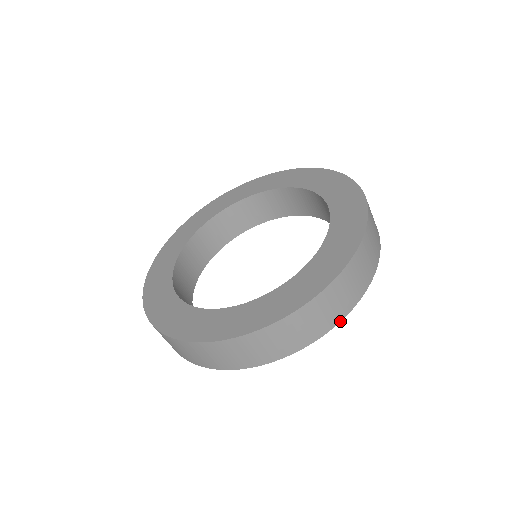
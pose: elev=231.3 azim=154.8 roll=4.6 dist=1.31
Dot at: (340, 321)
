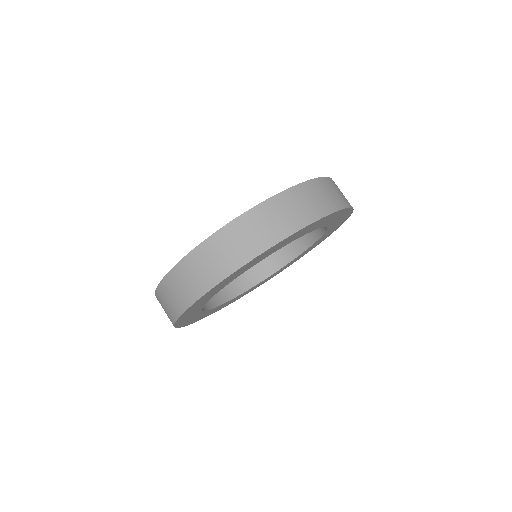
Dot at: (351, 207)
